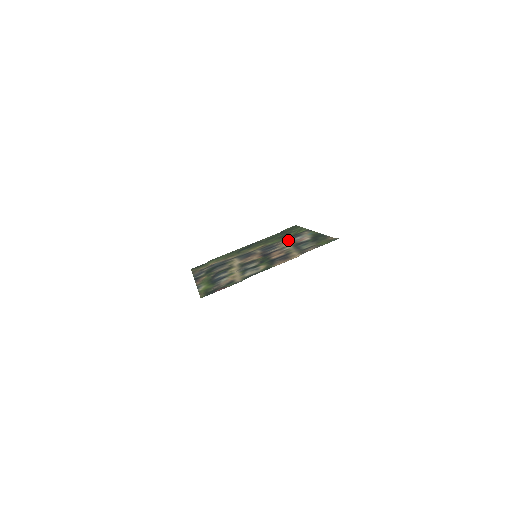
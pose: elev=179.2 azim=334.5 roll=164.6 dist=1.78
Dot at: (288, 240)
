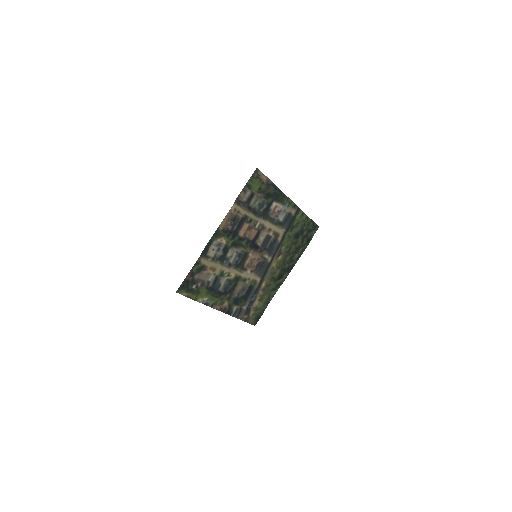
Dot at: (279, 226)
